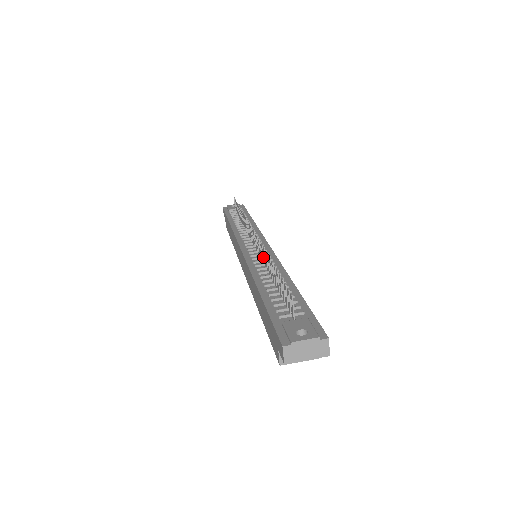
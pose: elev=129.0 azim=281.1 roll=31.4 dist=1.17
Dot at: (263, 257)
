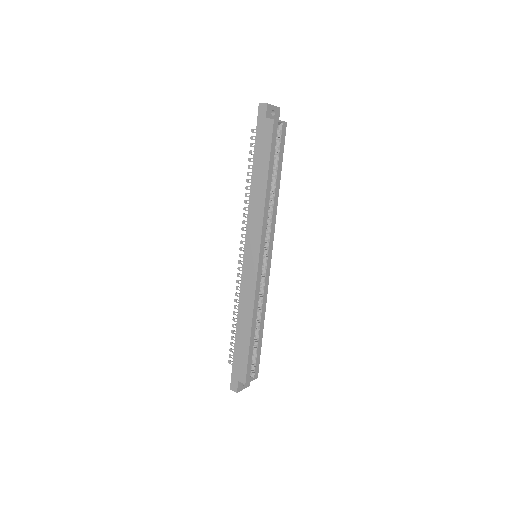
Dot at: occluded
